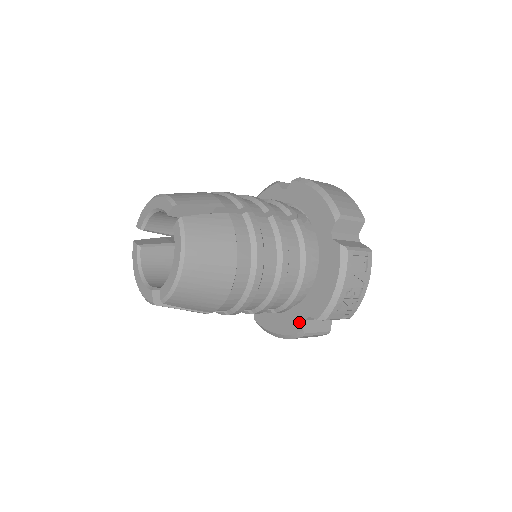
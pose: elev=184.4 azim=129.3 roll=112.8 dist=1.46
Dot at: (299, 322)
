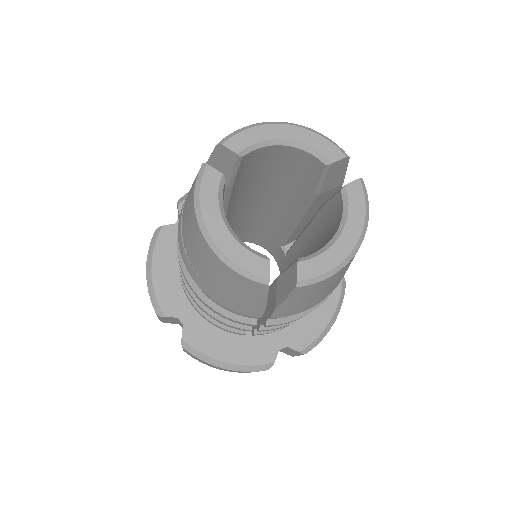
Dot at: (270, 351)
